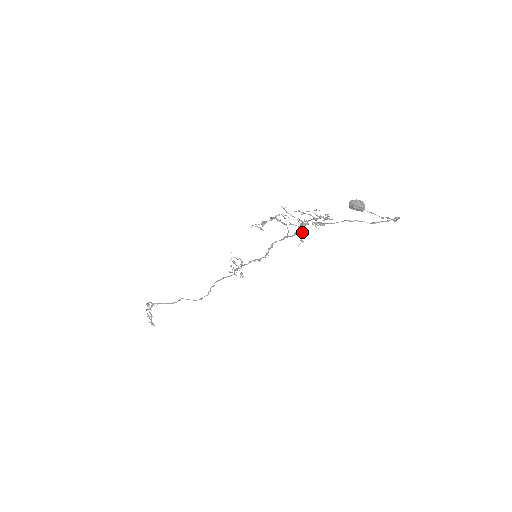
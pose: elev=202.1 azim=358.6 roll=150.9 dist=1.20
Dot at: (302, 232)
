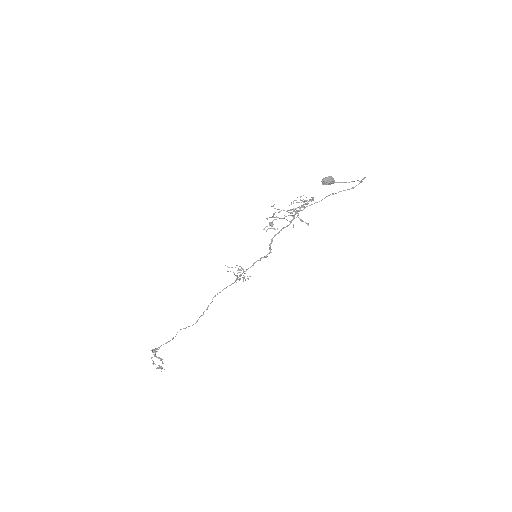
Dot at: occluded
